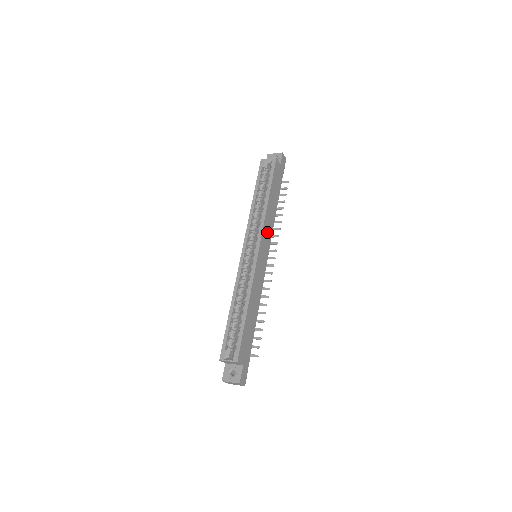
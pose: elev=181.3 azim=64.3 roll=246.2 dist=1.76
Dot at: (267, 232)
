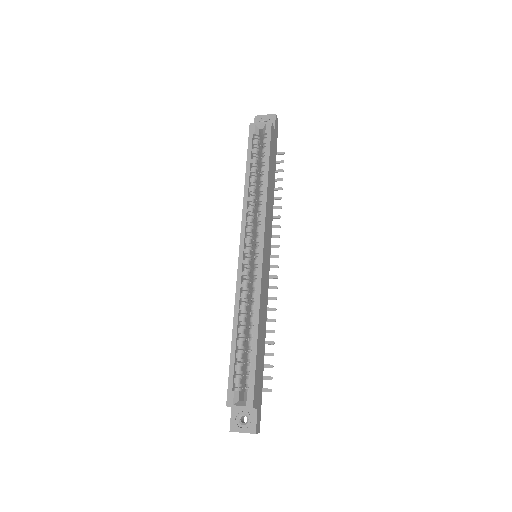
Dot at: (268, 223)
